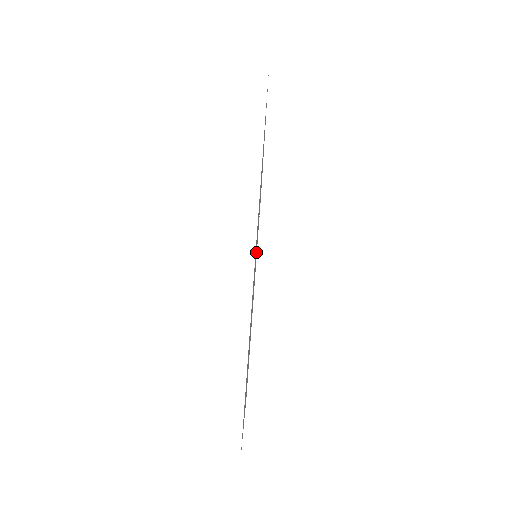
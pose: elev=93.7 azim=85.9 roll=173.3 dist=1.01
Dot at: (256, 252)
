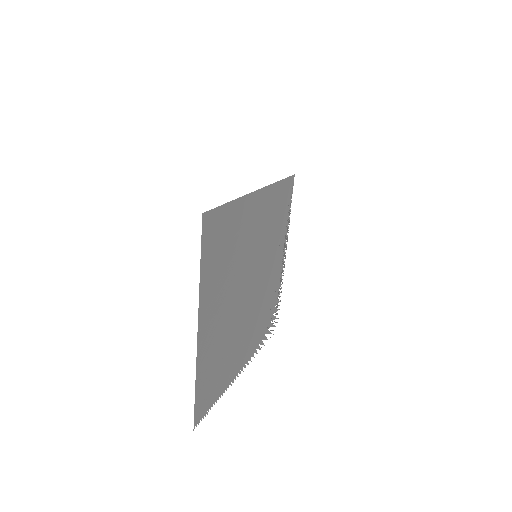
Dot at: (257, 218)
